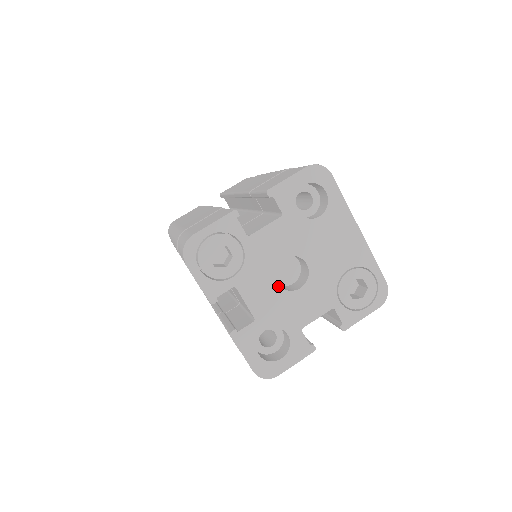
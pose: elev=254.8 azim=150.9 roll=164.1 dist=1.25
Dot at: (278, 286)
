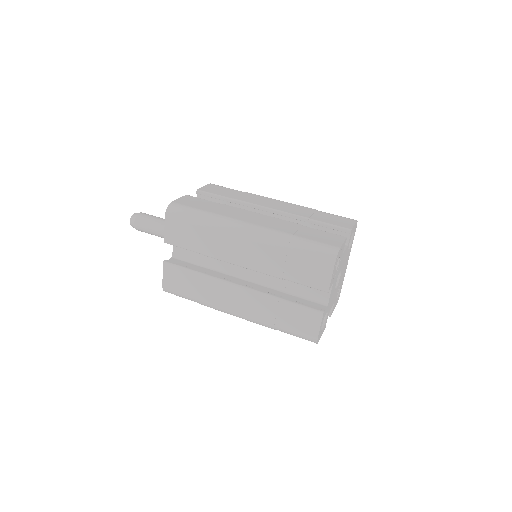
Dot at: occluded
